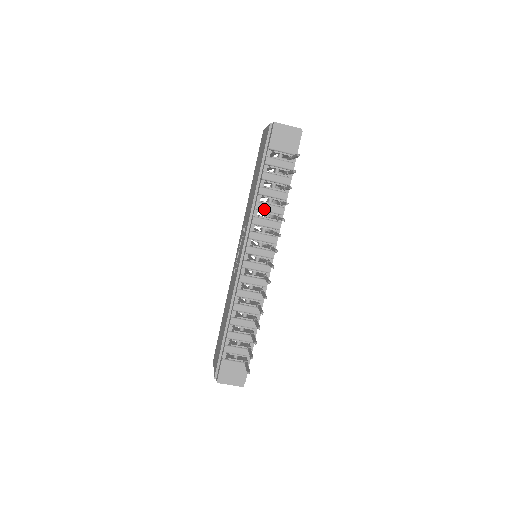
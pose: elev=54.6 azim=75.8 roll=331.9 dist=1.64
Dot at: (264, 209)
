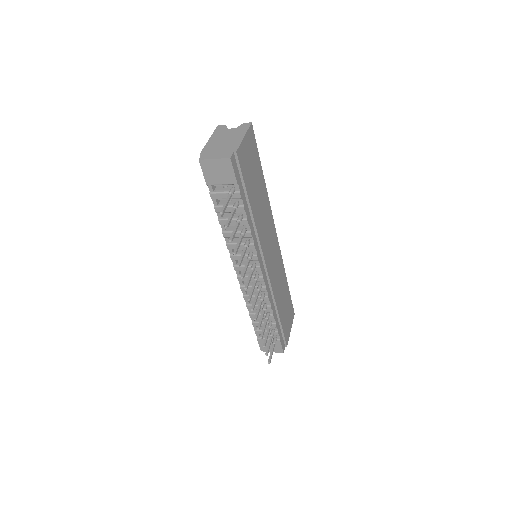
Dot at: occluded
